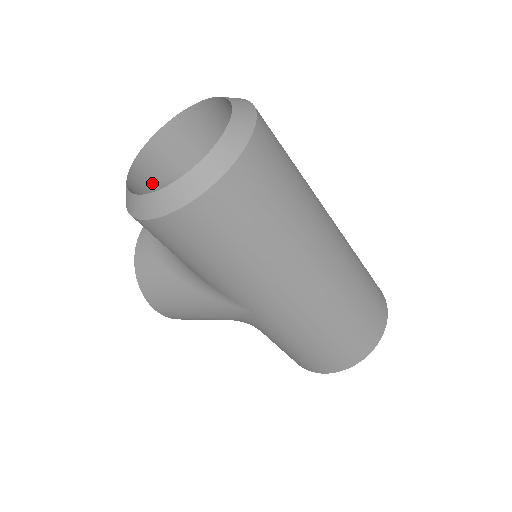
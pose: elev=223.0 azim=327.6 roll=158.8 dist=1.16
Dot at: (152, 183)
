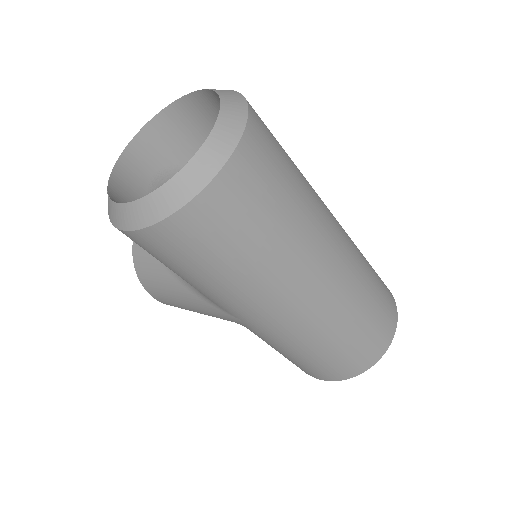
Dot at: (142, 178)
